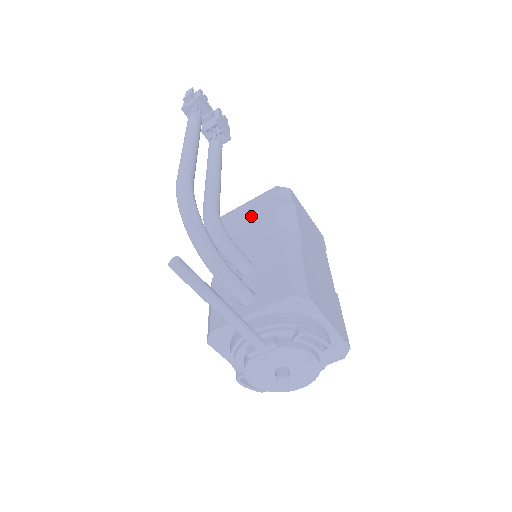
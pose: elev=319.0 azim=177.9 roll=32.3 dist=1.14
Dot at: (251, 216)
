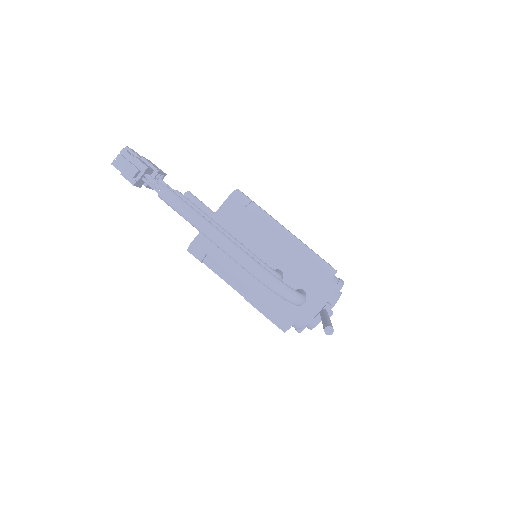
Dot at: (232, 230)
